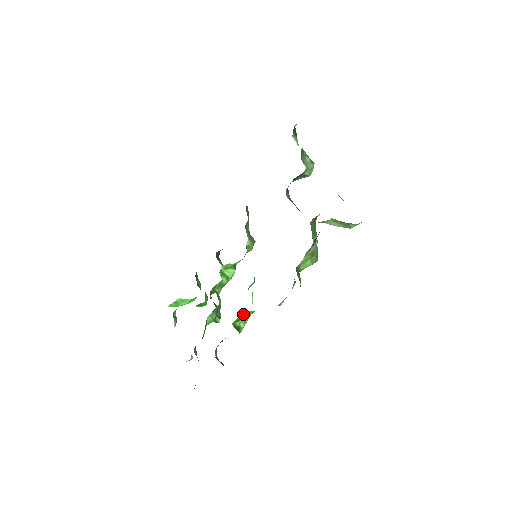
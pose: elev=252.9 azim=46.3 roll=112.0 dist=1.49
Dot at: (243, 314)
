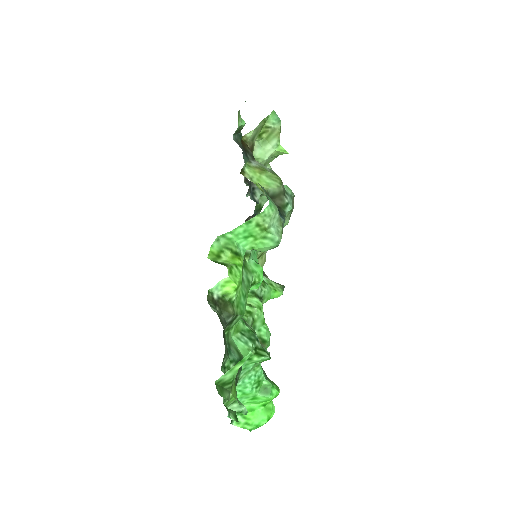
Dot at: (217, 246)
